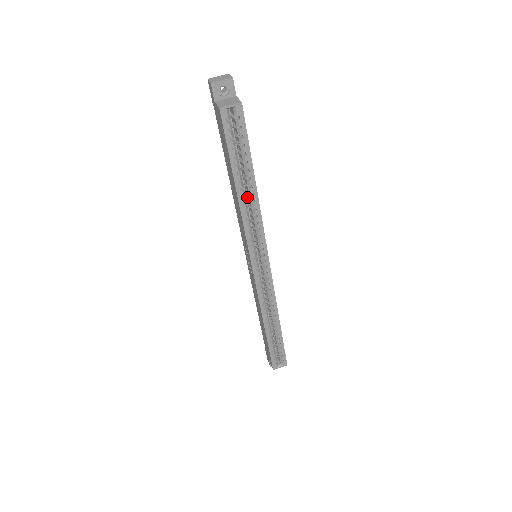
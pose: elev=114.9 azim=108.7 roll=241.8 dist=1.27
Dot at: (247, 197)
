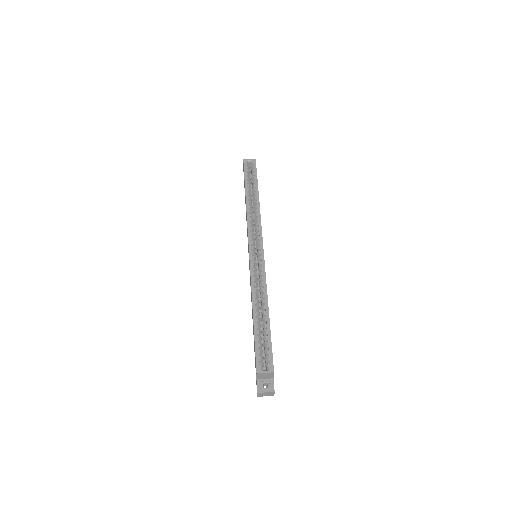
Dot at: (253, 209)
